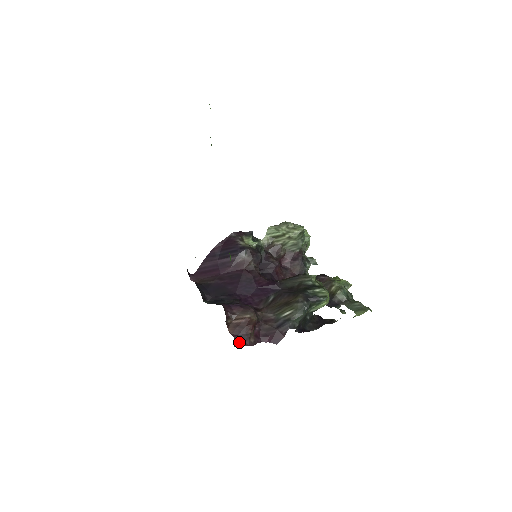
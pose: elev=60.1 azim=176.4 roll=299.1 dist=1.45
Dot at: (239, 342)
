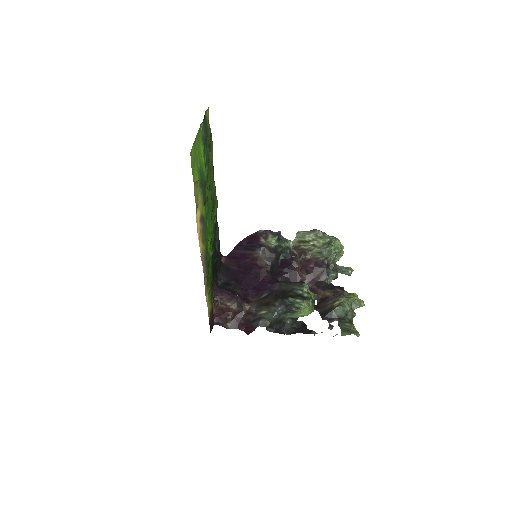
Dot at: (218, 323)
